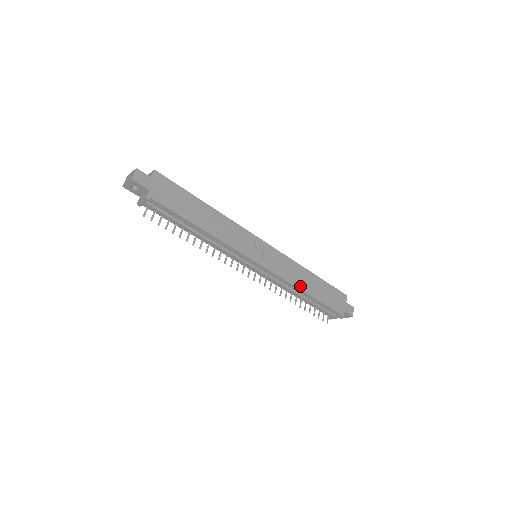
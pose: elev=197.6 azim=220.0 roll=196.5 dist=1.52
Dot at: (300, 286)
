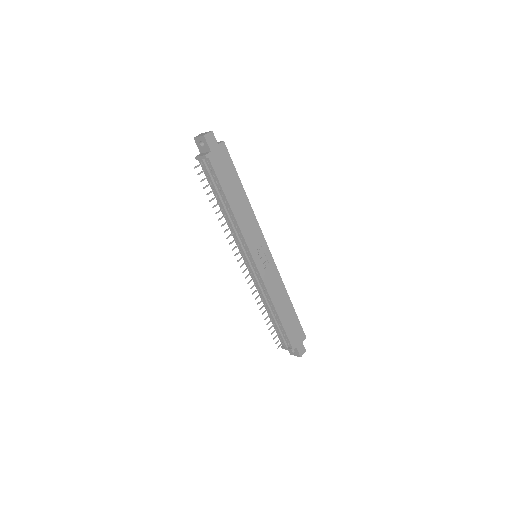
Dot at: (275, 302)
